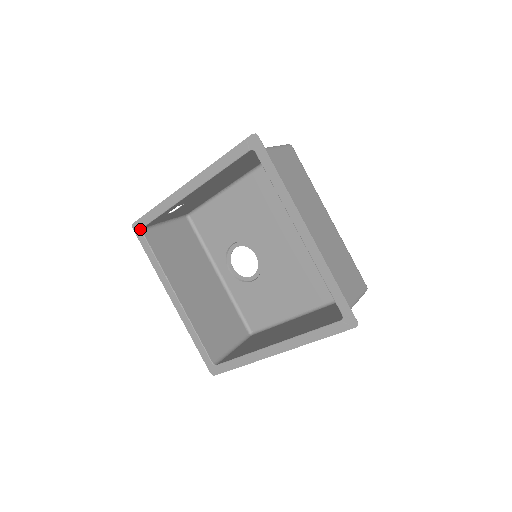
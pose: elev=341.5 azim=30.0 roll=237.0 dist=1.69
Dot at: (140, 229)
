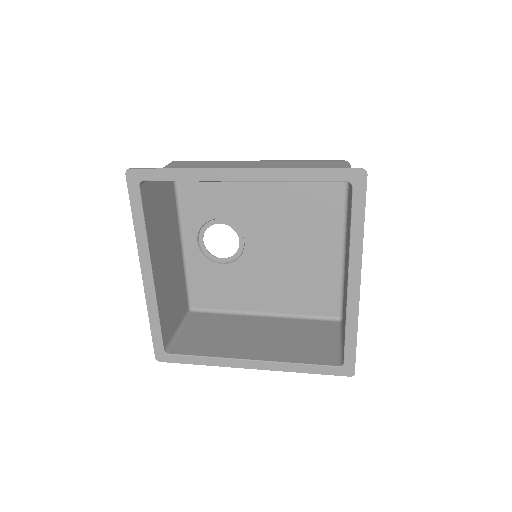
Dot at: (138, 180)
